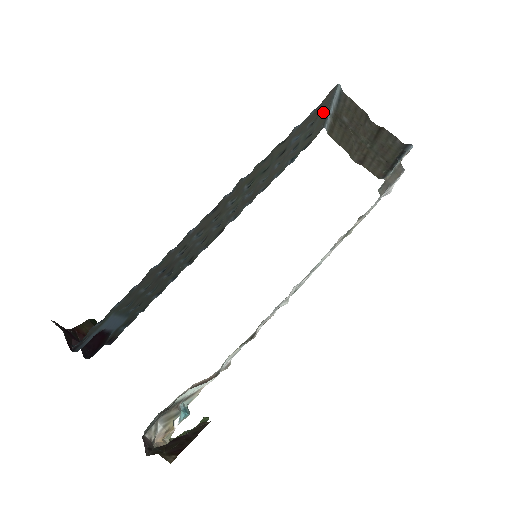
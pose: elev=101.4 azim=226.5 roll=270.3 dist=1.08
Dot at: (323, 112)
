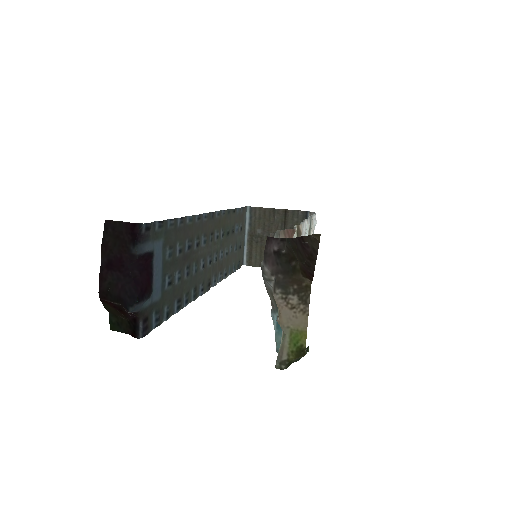
Dot at: (243, 230)
